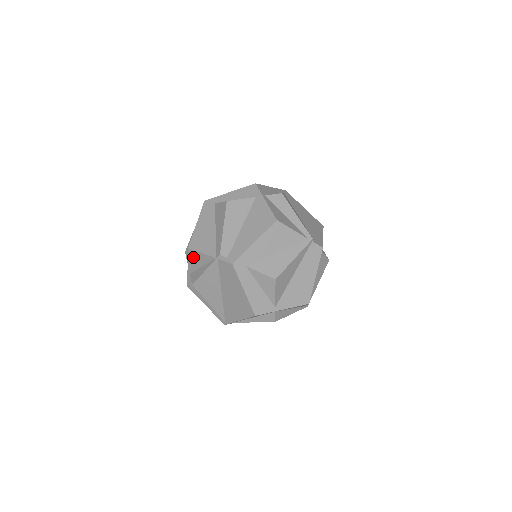
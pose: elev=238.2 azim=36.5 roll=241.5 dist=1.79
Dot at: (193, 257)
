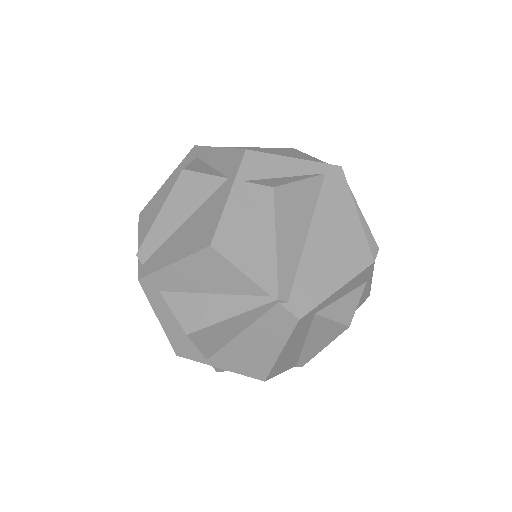
Dot at: occluded
